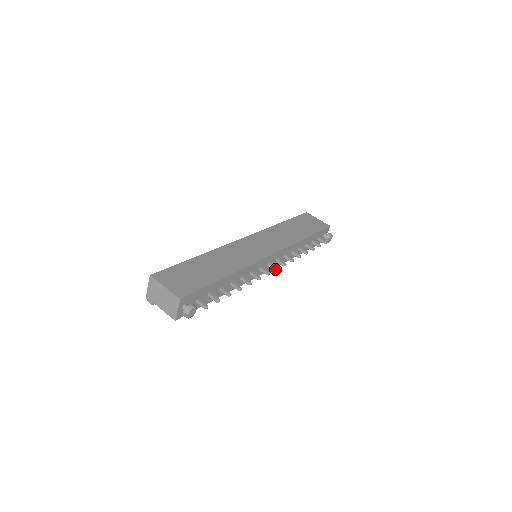
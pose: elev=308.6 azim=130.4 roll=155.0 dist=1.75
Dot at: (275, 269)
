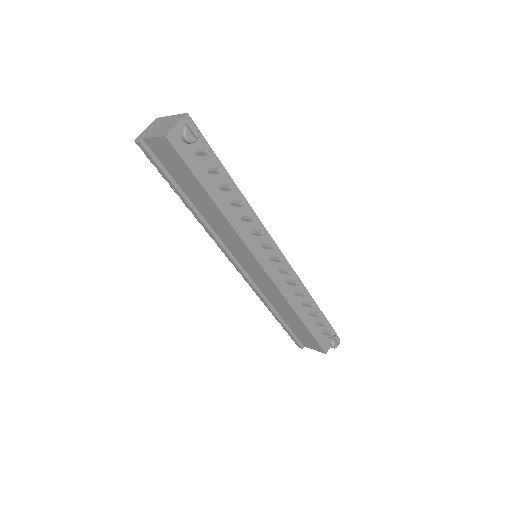
Dot at: (279, 258)
